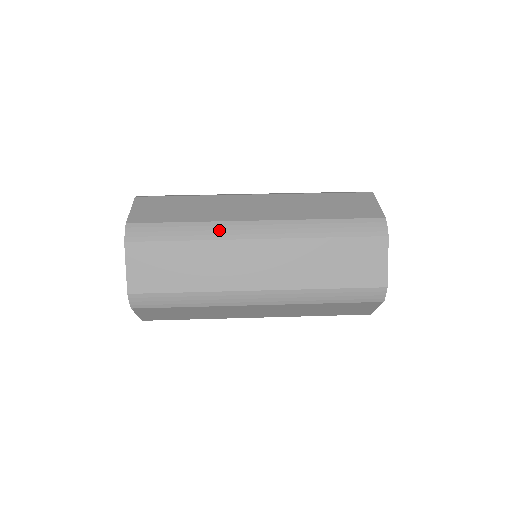
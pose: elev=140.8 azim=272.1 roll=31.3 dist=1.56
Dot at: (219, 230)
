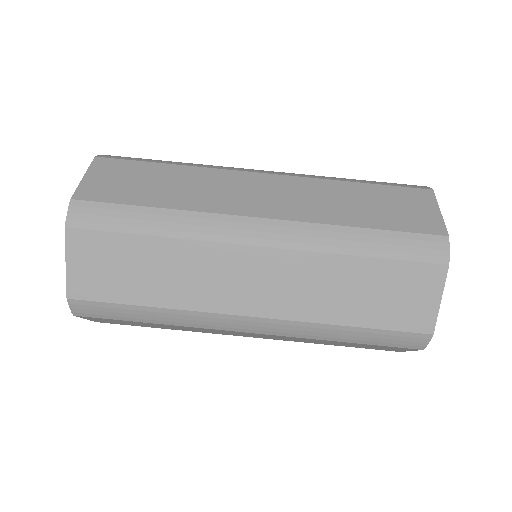
Dot at: (203, 226)
